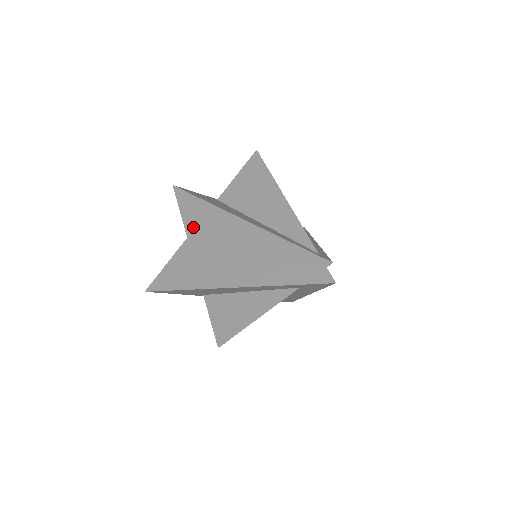
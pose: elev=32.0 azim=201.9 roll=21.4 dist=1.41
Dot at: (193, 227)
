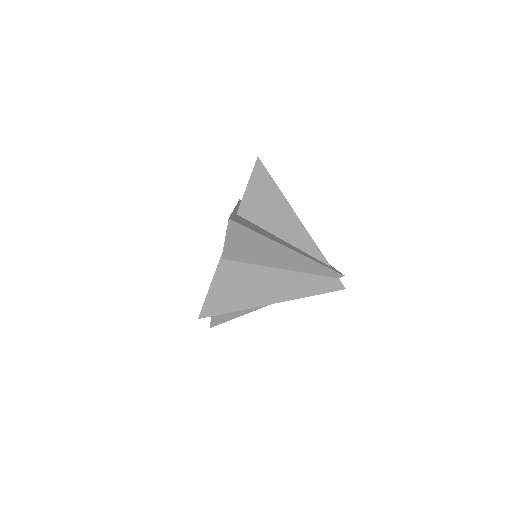
Dot at: (234, 251)
